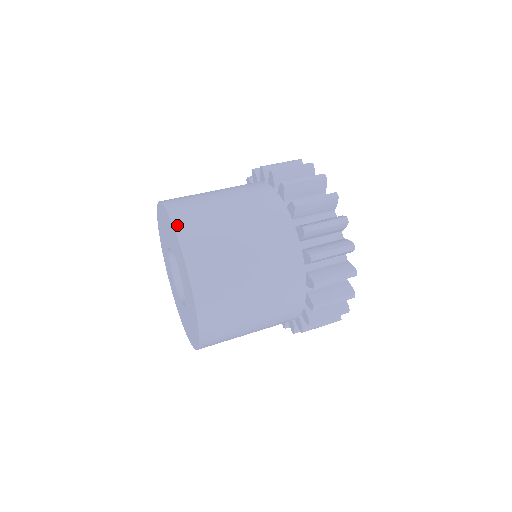
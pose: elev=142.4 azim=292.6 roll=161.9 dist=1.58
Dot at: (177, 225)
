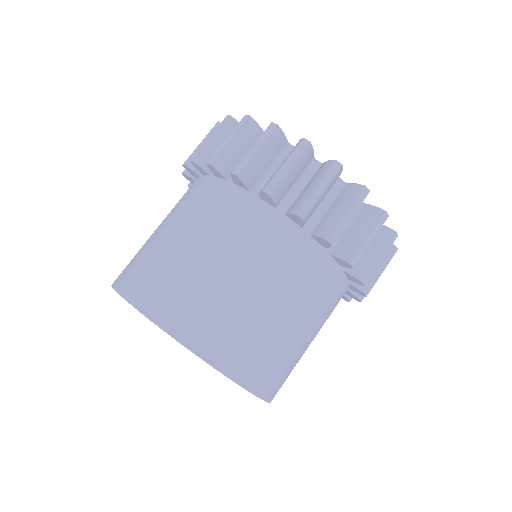
Dot at: (234, 376)
